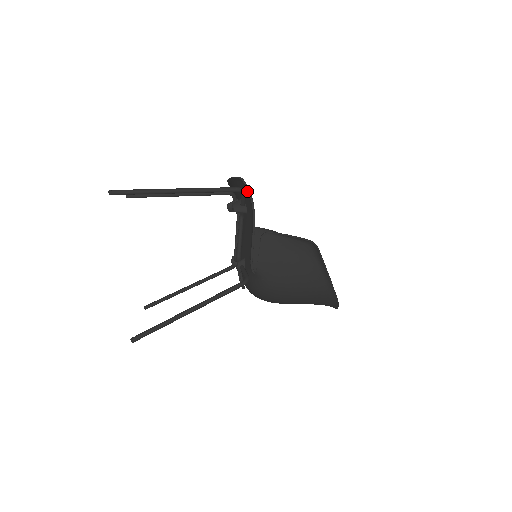
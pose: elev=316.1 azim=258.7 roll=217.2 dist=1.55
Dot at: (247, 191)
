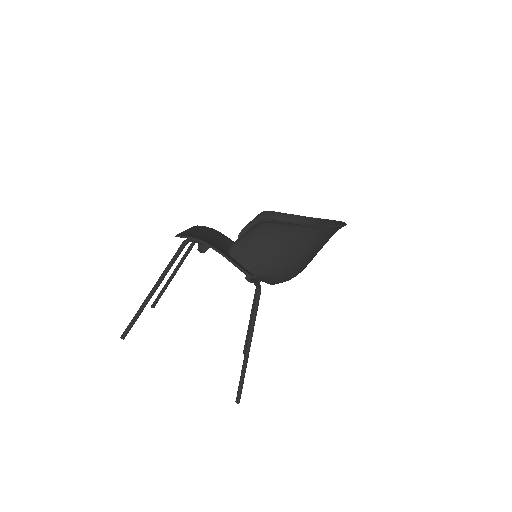
Dot at: occluded
